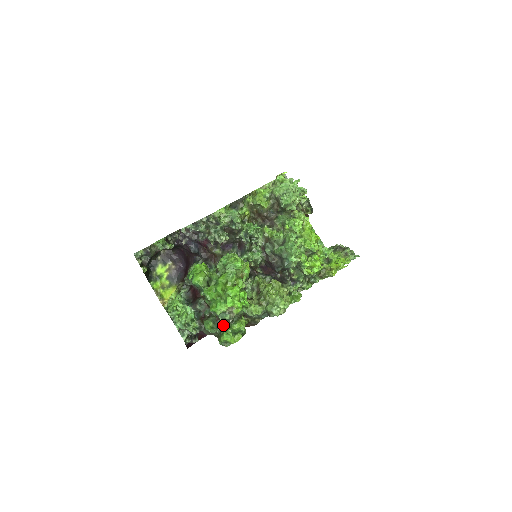
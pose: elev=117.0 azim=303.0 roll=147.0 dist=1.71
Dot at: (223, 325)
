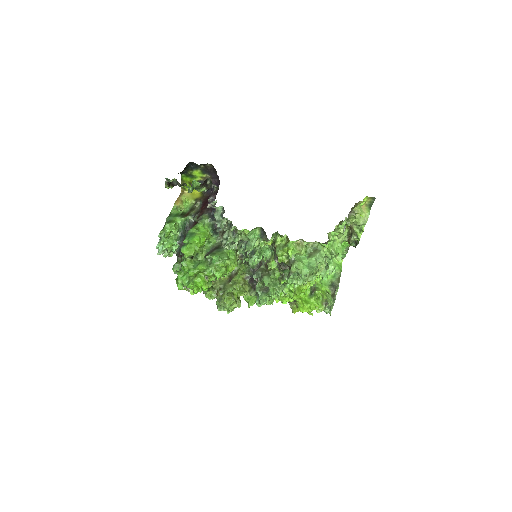
Dot at: occluded
